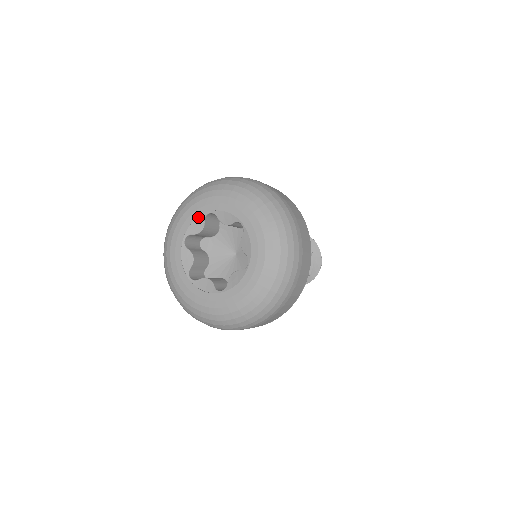
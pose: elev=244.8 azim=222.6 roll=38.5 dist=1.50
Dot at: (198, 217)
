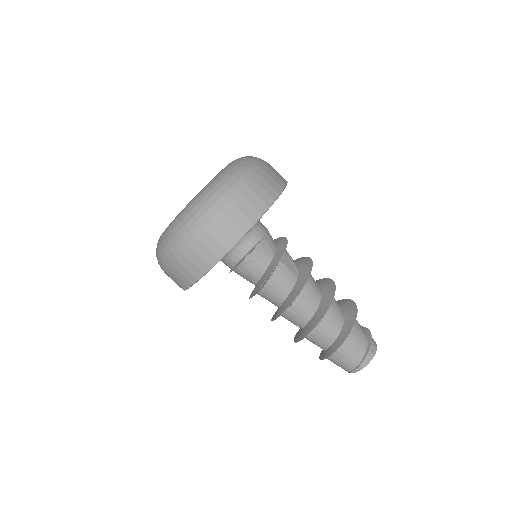
Dot at: occluded
